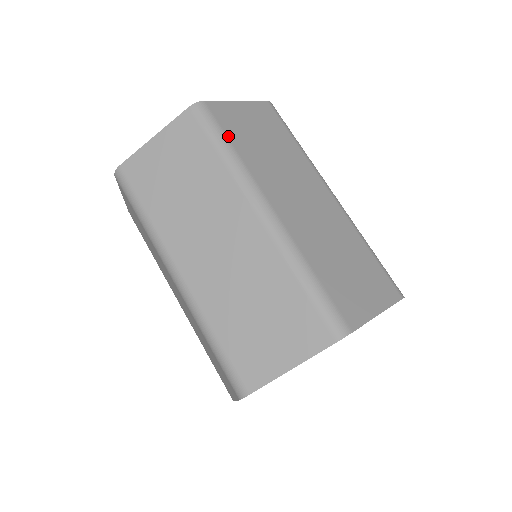
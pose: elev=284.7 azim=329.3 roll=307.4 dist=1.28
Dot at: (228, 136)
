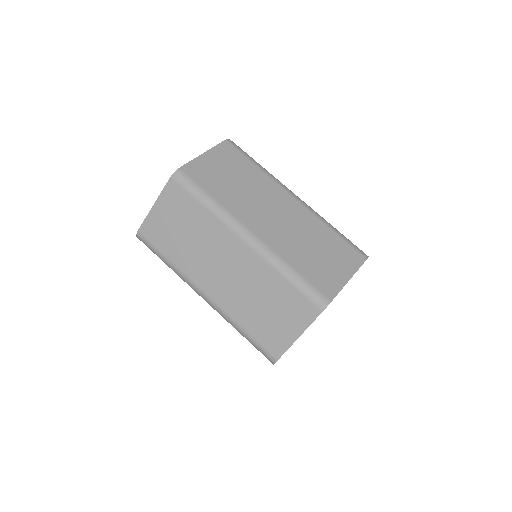
Dot at: (205, 189)
